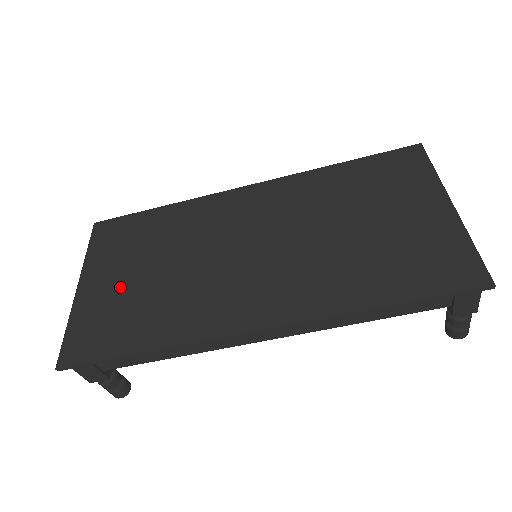
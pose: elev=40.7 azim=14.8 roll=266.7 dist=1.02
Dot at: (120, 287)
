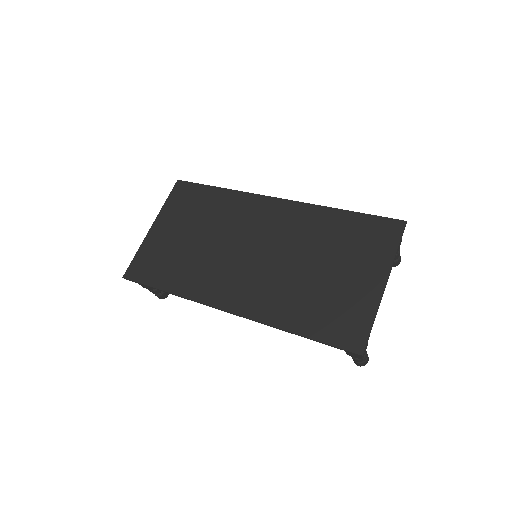
Dot at: (172, 240)
